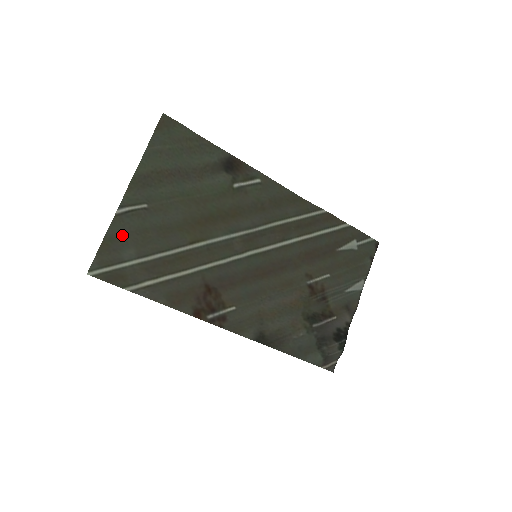
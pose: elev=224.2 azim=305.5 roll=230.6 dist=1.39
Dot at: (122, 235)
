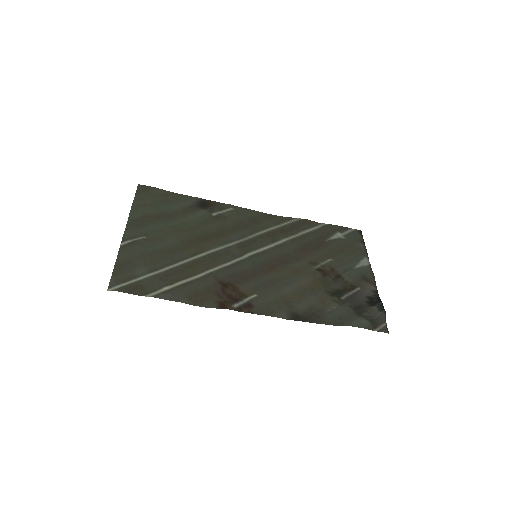
Dot at: (130, 260)
